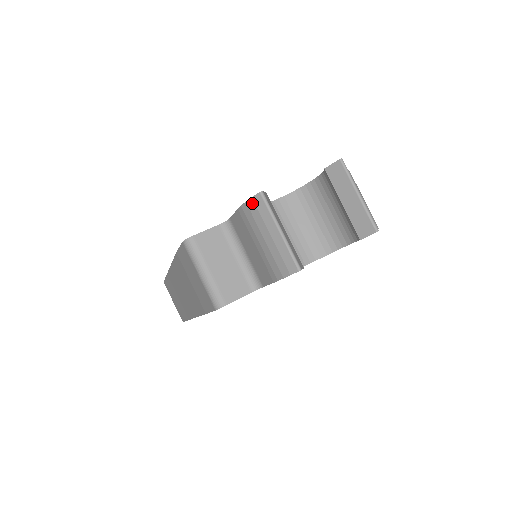
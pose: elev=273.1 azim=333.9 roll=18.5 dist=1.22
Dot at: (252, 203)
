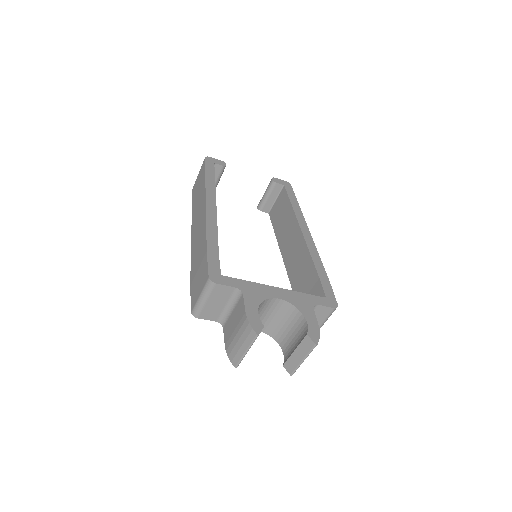
Dot at: (250, 329)
